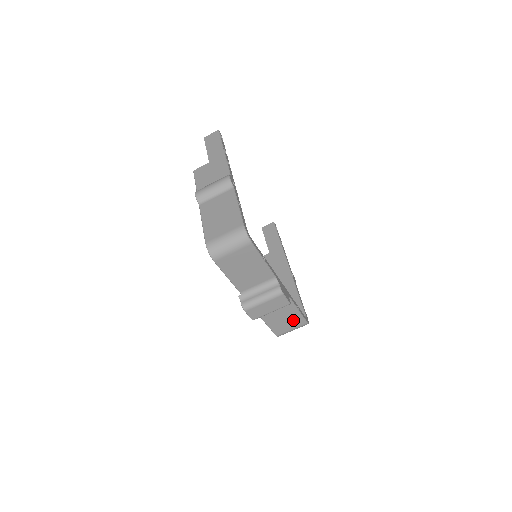
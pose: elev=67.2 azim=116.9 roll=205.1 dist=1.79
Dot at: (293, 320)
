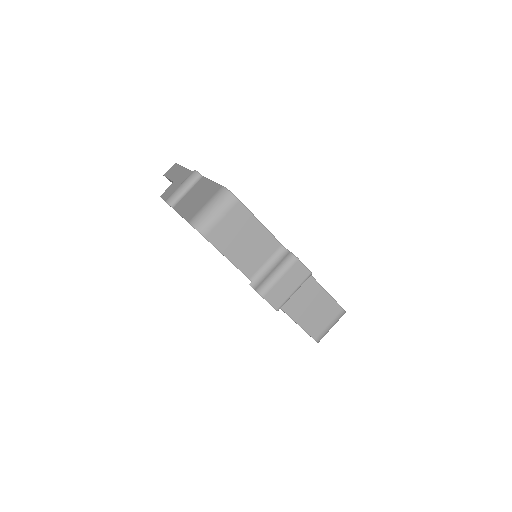
Dot at: (325, 309)
